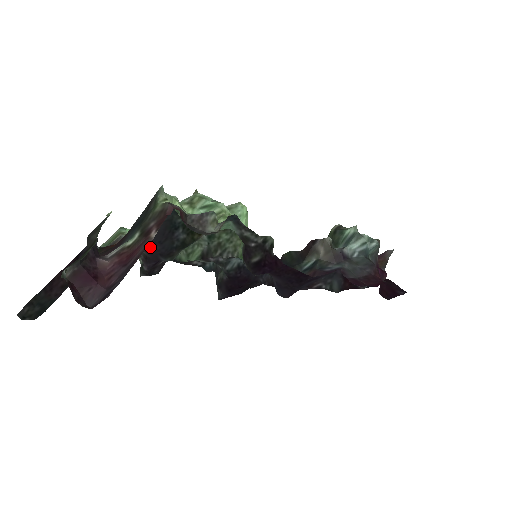
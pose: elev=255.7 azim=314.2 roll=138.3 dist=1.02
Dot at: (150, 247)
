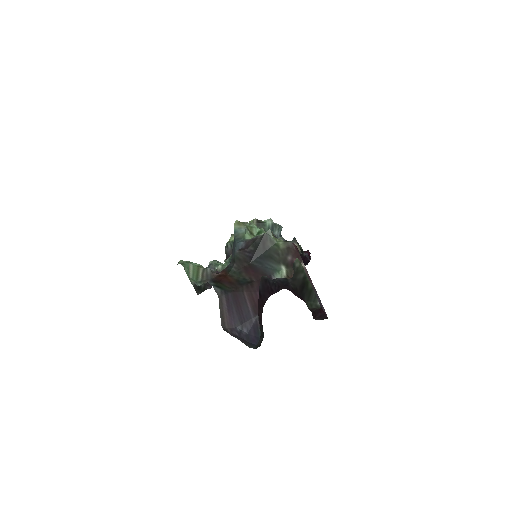
Dot at: occluded
